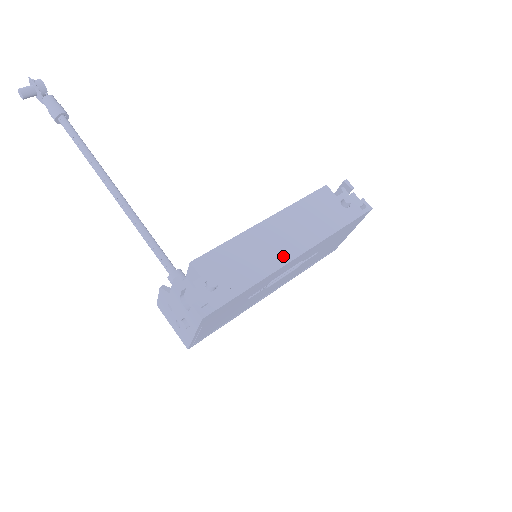
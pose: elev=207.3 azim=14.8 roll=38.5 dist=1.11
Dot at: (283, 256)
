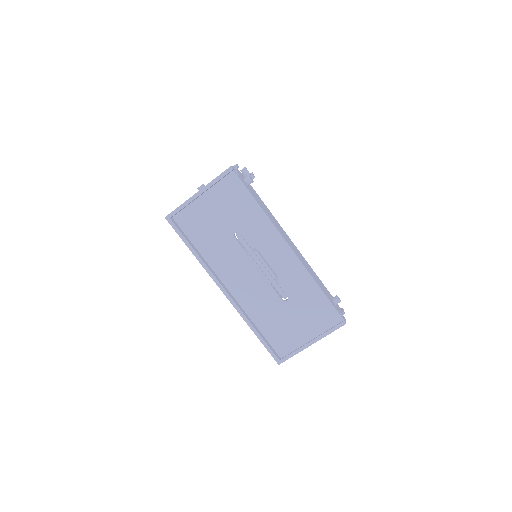
Dot at: (285, 237)
